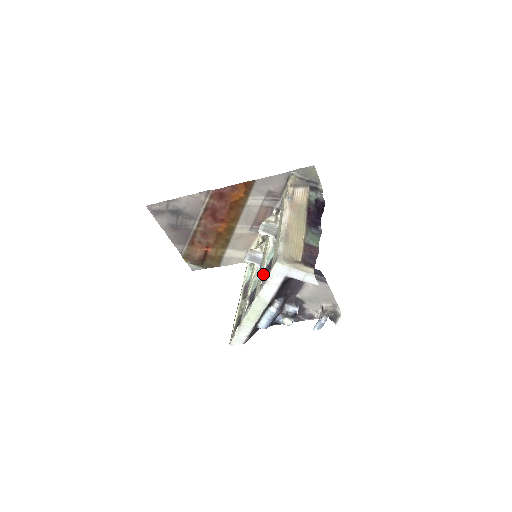
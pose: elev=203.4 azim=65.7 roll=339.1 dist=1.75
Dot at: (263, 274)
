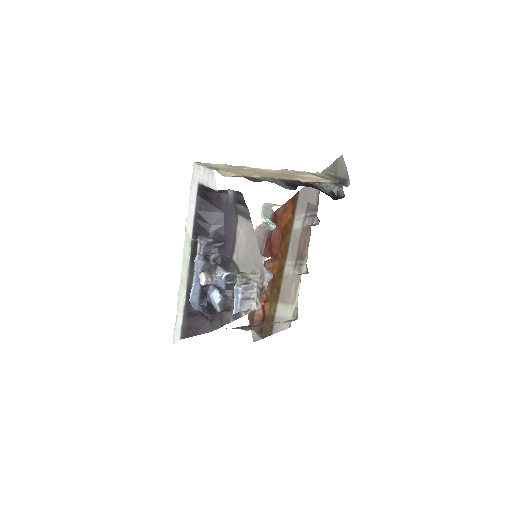
Dot at: occluded
